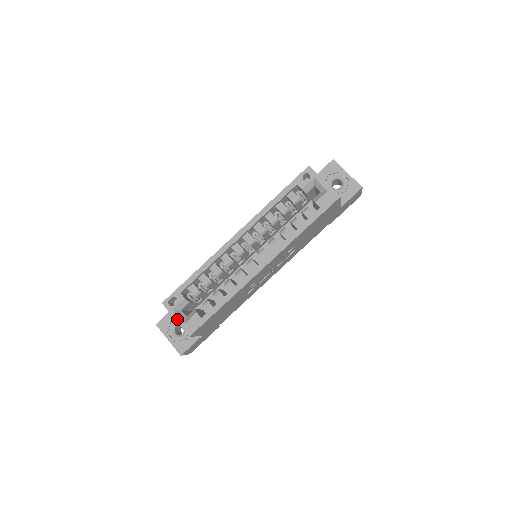
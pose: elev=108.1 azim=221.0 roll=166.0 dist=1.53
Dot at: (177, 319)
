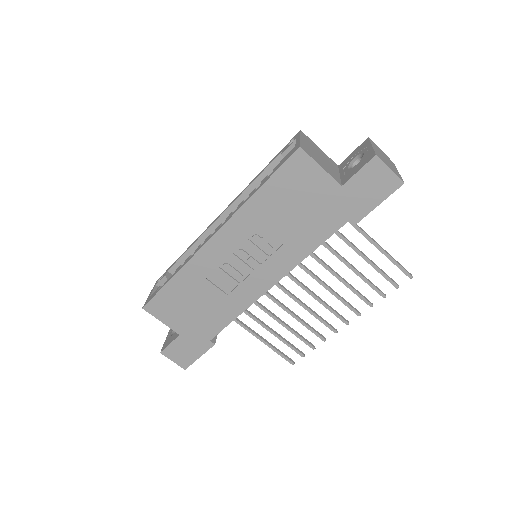
Dot at: (150, 293)
